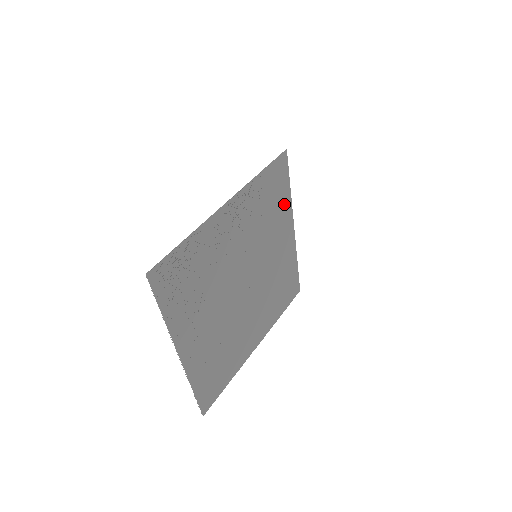
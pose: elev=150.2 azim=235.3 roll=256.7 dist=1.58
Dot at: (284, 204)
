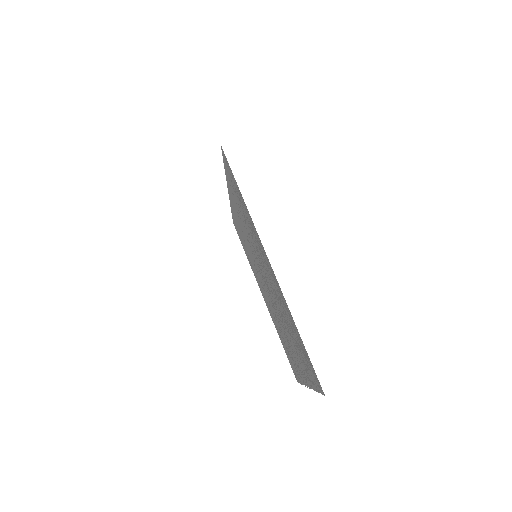
Dot at: (231, 189)
